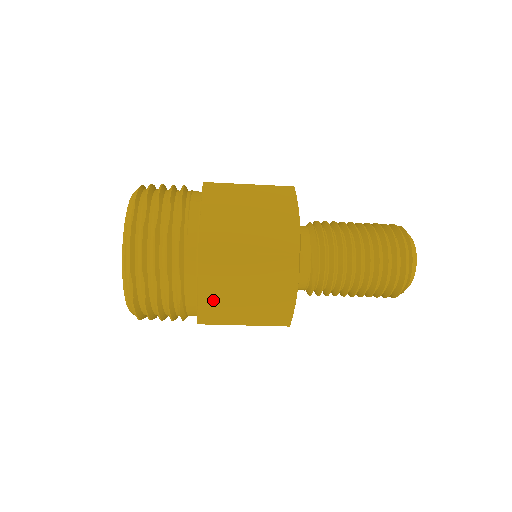
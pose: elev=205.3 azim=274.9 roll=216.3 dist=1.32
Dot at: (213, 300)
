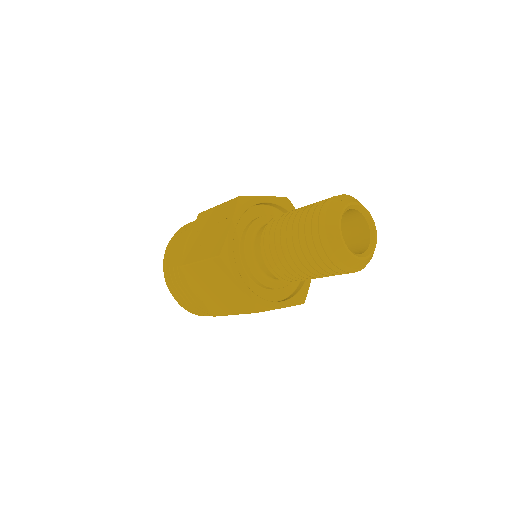
Dot at: occluded
